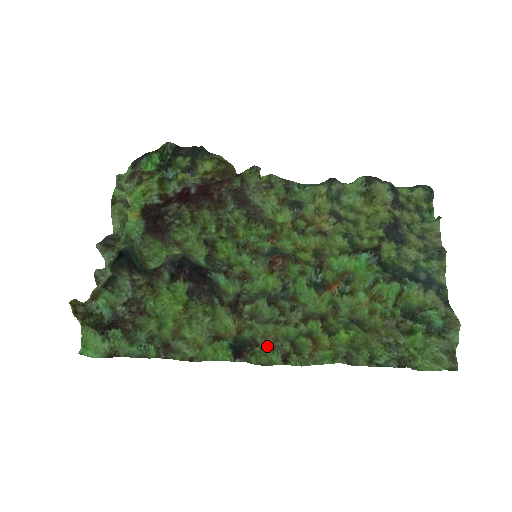
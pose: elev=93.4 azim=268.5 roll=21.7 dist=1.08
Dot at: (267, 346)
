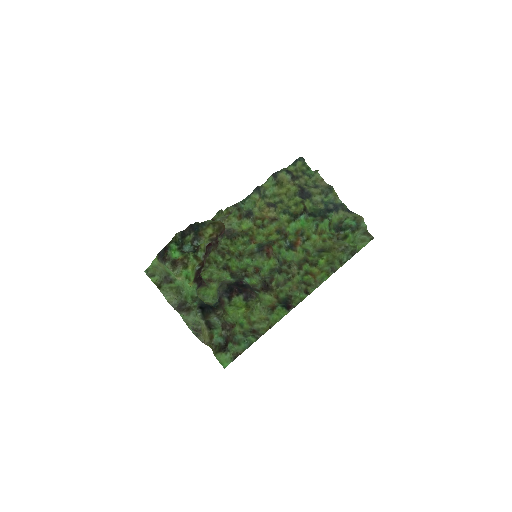
Dot at: (296, 293)
